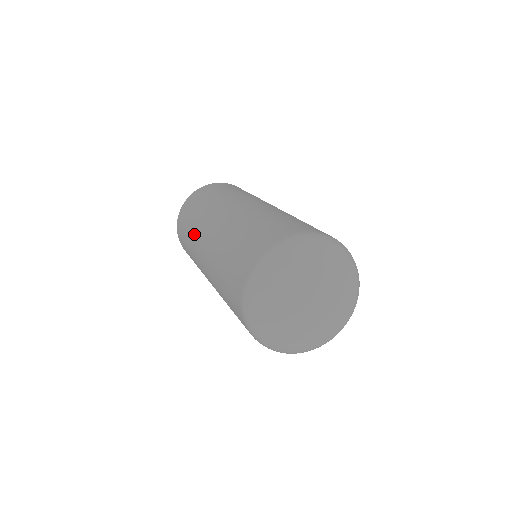
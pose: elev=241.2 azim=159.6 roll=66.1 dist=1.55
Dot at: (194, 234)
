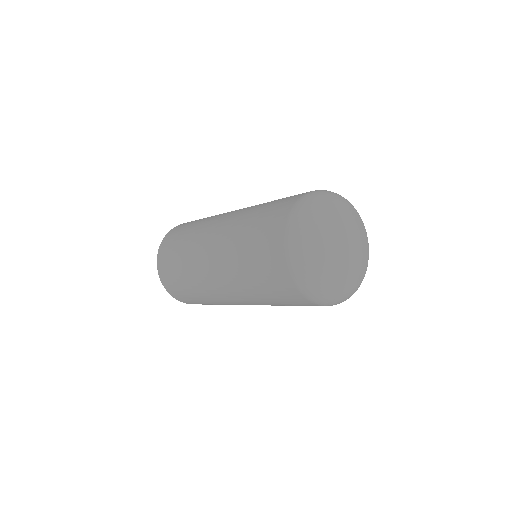
Dot at: (198, 229)
